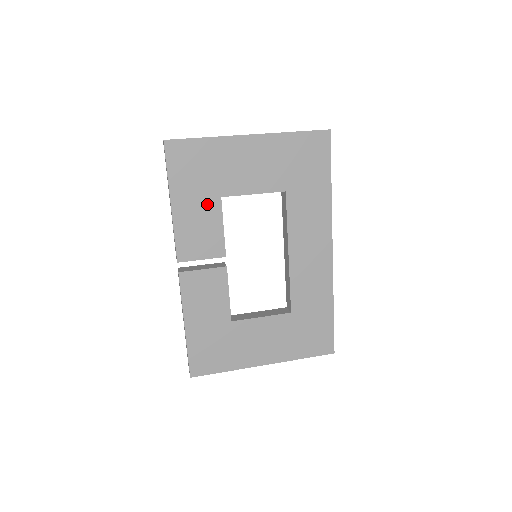
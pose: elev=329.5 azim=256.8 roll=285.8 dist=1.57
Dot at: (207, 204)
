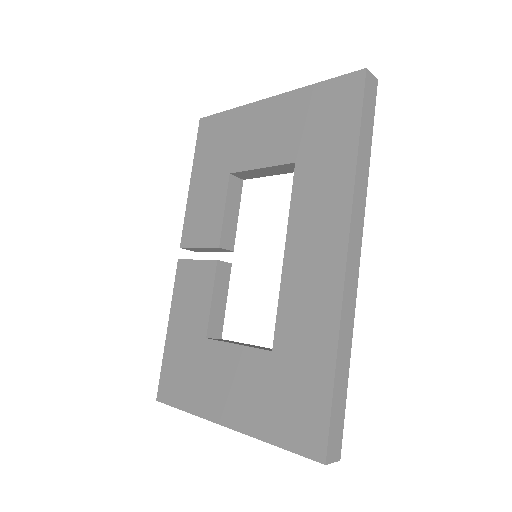
Dot at: (217, 182)
